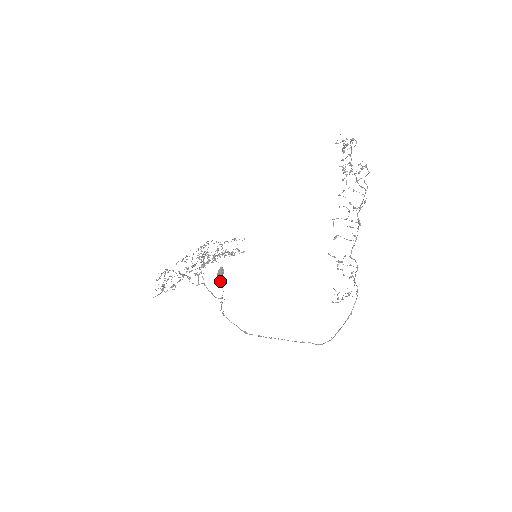
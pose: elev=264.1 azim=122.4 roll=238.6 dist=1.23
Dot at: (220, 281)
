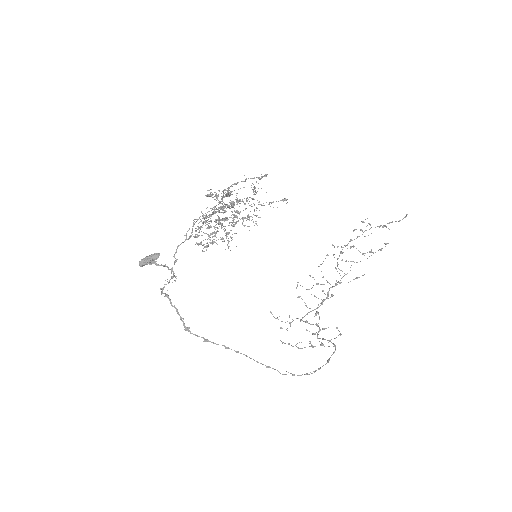
Dot at: occluded
